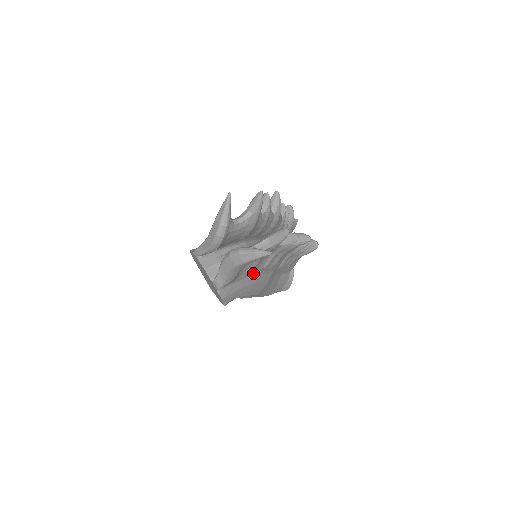
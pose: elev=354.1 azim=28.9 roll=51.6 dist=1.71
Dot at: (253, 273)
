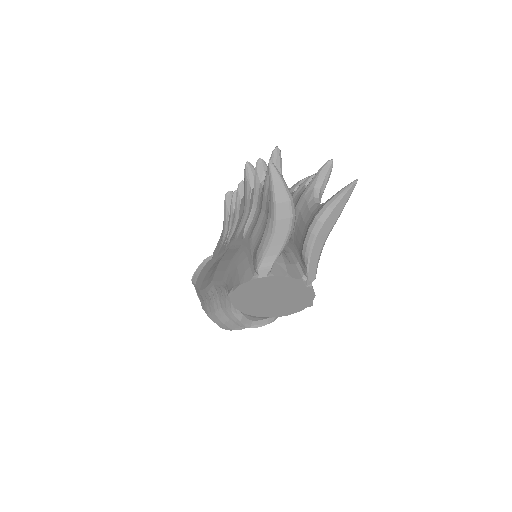
Dot at: occluded
